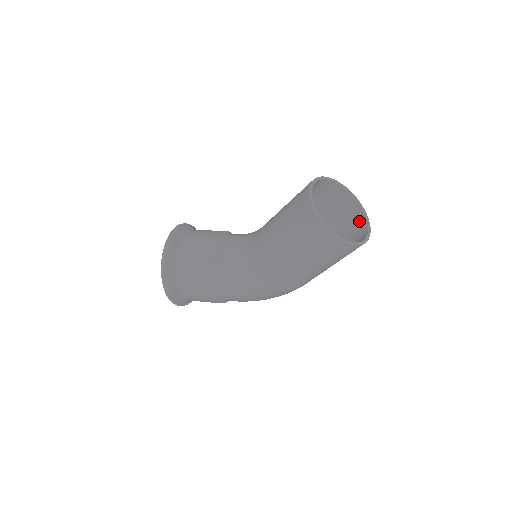
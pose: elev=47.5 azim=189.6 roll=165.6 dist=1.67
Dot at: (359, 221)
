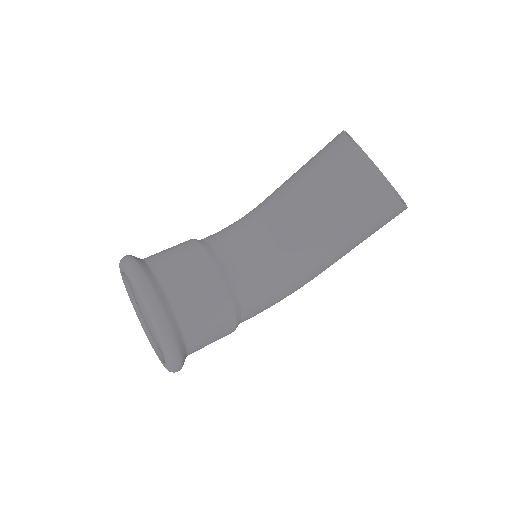
Dot at: occluded
